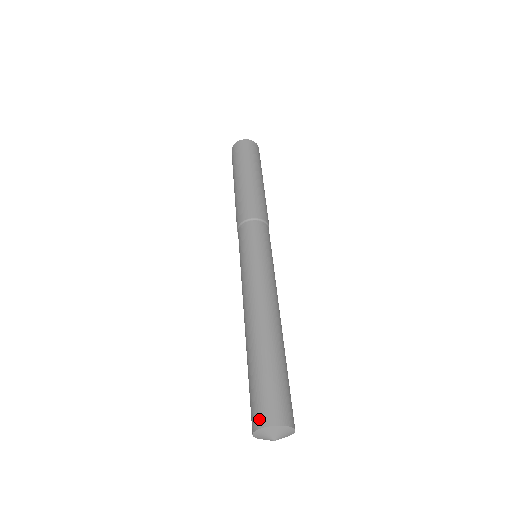
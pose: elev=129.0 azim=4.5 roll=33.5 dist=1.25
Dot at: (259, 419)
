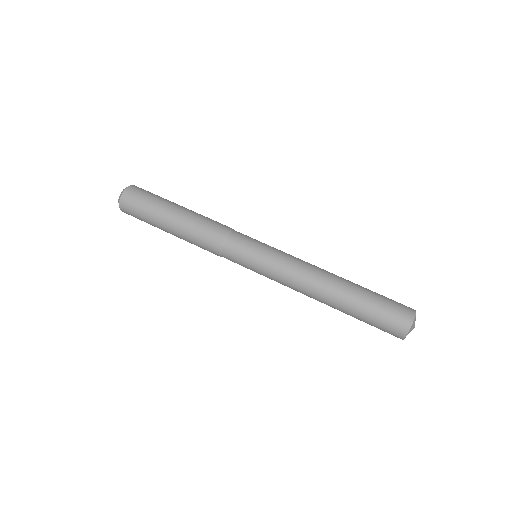
Dot at: (399, 333)
